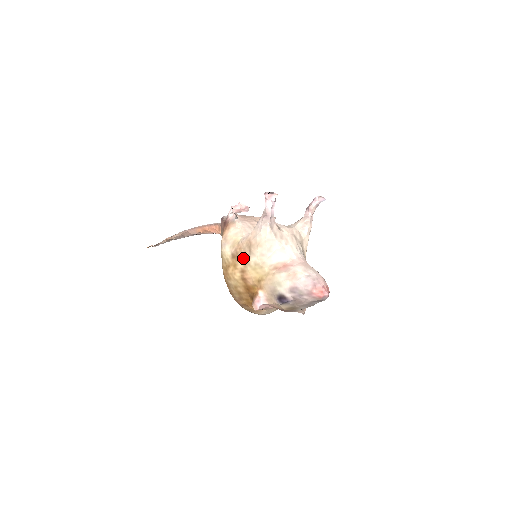
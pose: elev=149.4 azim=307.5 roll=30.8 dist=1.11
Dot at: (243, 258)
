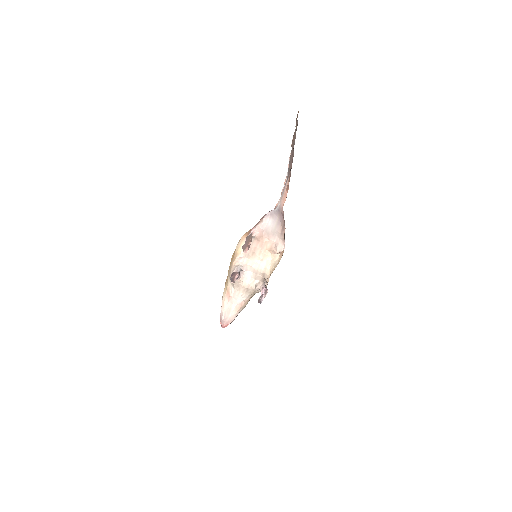
Dot at: occluded
